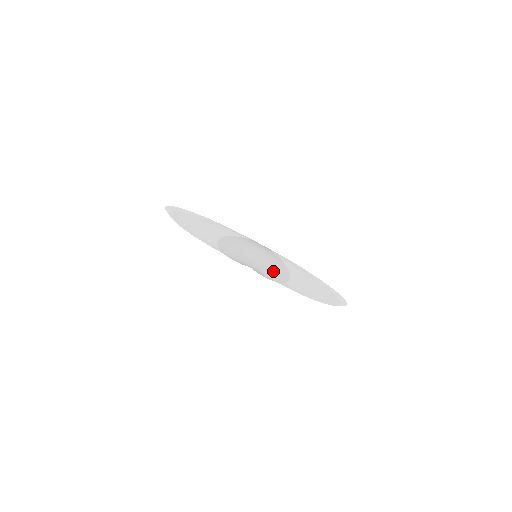
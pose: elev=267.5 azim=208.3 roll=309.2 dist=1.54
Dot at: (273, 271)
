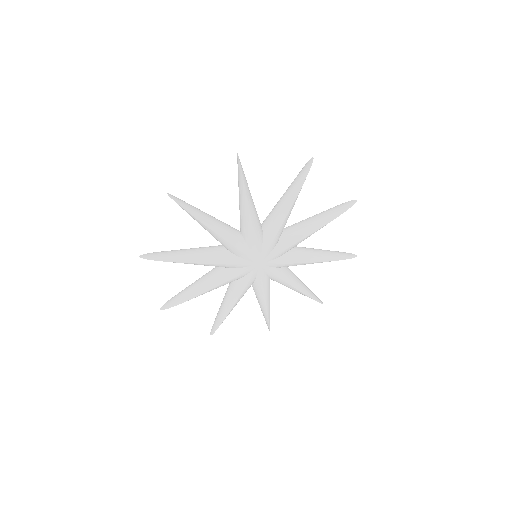
Dot at: (326, 214)
